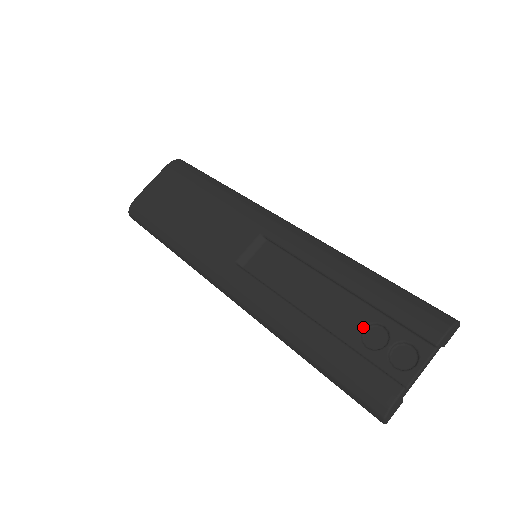
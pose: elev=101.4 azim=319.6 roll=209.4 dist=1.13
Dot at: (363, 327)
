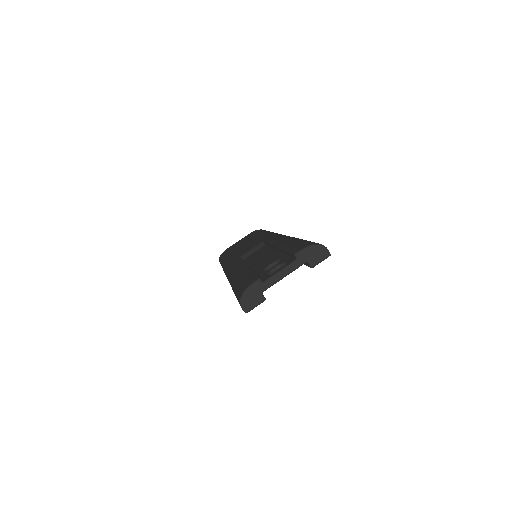
Dot at: (271, 263)
